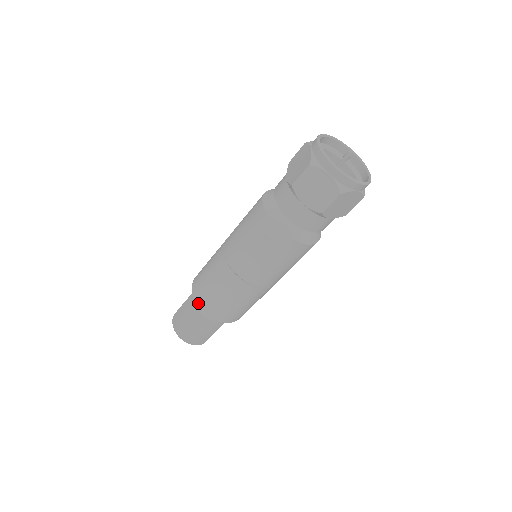
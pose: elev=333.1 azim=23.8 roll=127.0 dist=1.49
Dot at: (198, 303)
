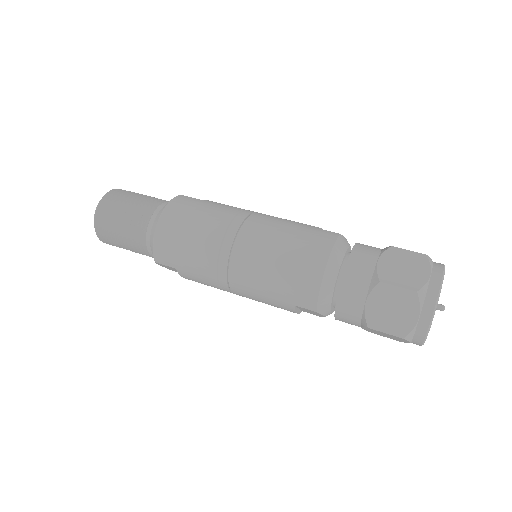
Dot at: occluded
